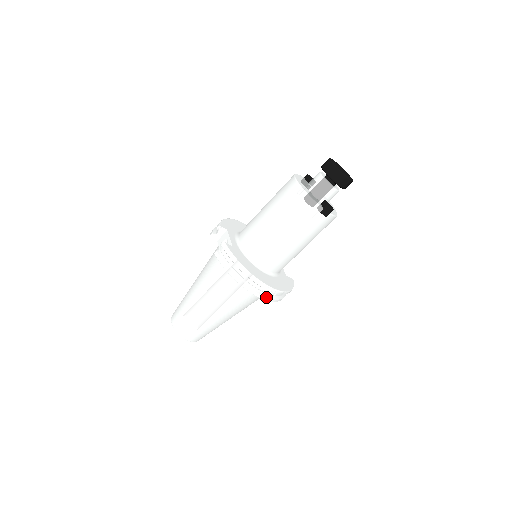
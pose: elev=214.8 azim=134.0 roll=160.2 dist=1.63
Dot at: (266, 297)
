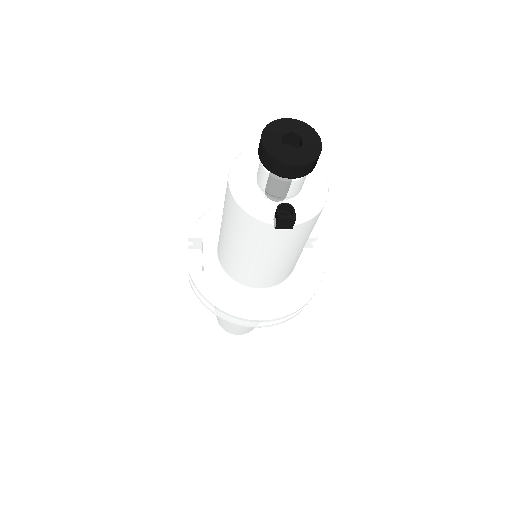
Dot at: (267, 325)
